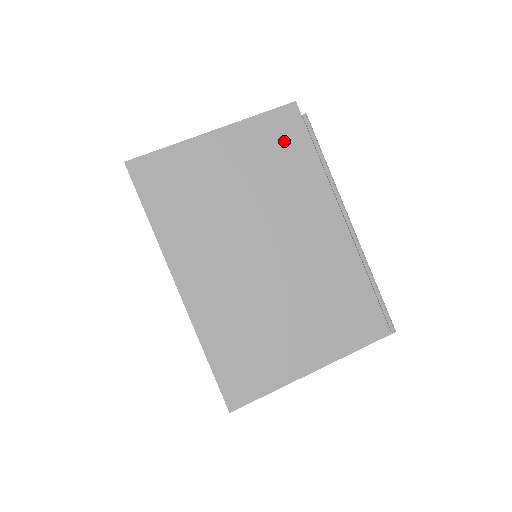
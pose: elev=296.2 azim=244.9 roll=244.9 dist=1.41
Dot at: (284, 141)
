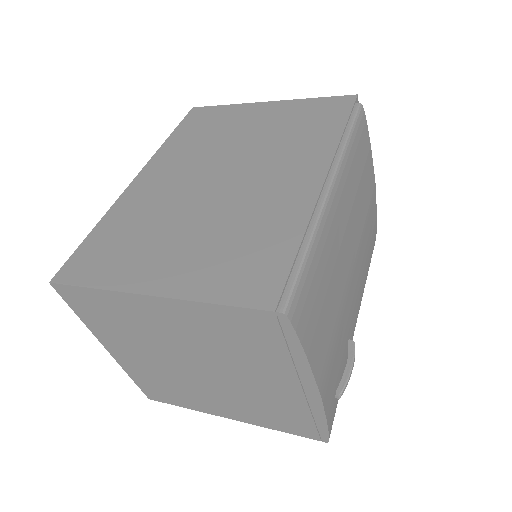
Dot at: (320, 115)
